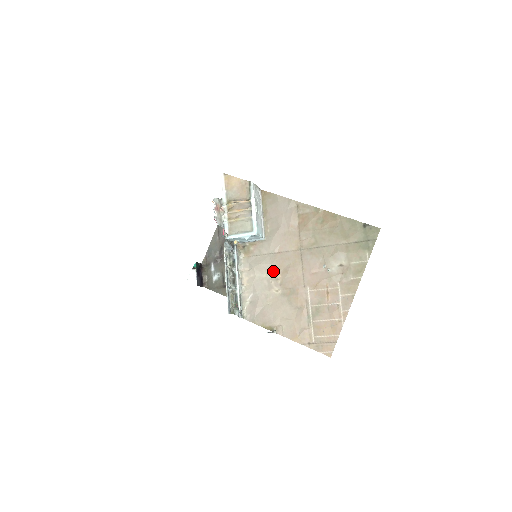
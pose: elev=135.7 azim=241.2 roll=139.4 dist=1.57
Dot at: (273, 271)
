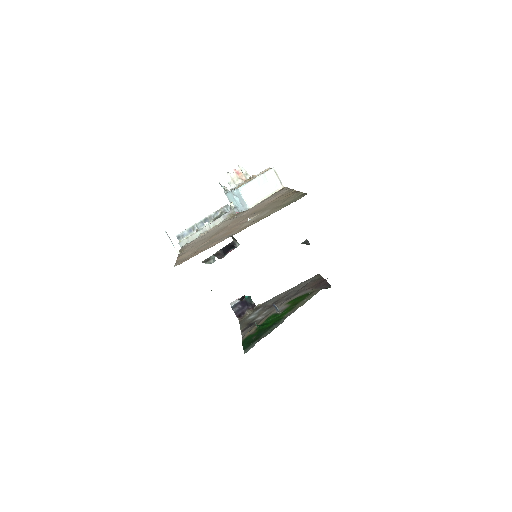
Dot at: (228, 224)
